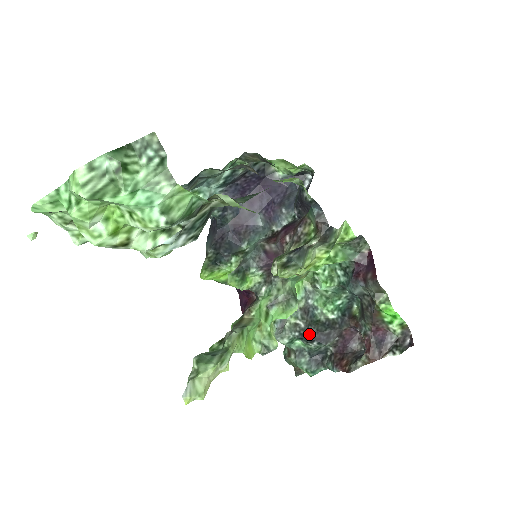
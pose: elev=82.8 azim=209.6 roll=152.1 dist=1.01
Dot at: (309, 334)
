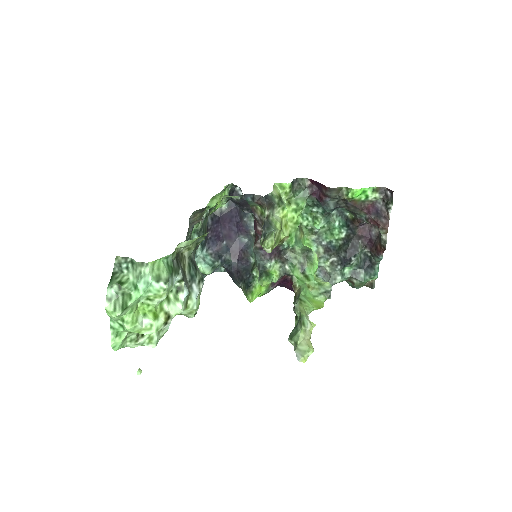
Dot at: (343, 259)
